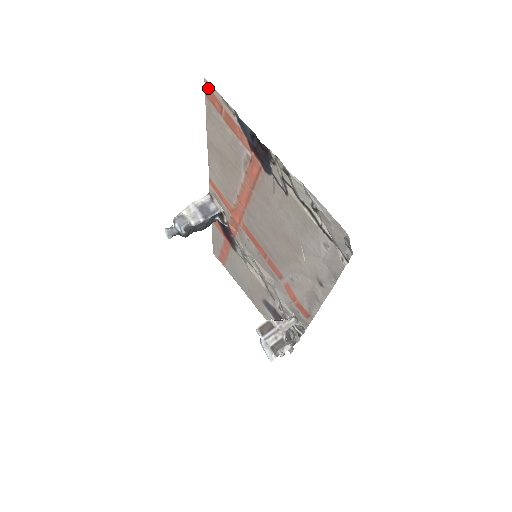
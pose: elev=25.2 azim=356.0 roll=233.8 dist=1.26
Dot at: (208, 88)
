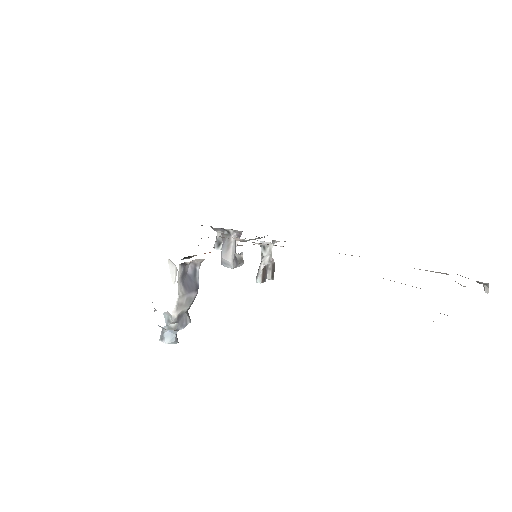
Dot at: occluded
